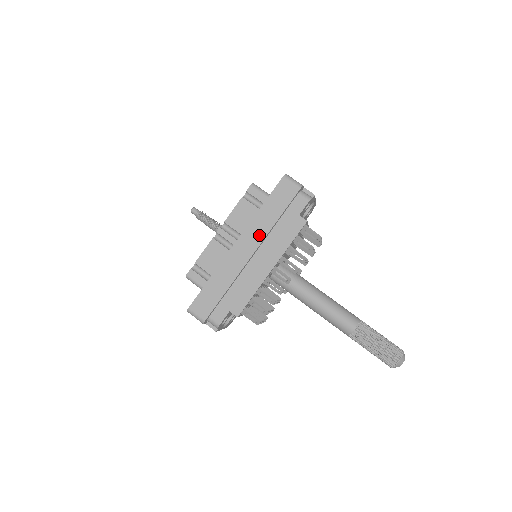
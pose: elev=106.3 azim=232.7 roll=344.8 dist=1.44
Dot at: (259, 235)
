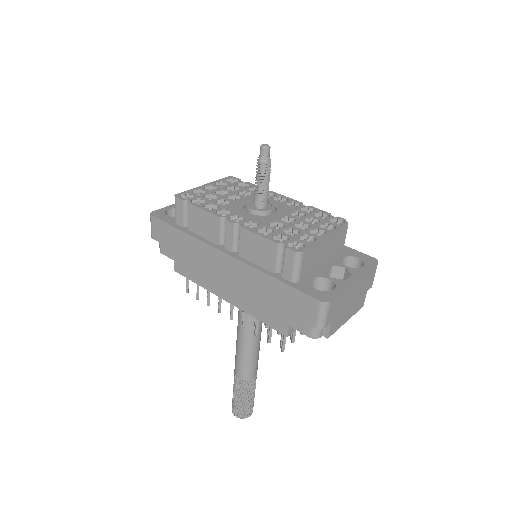
Dot at: (244, 281)
